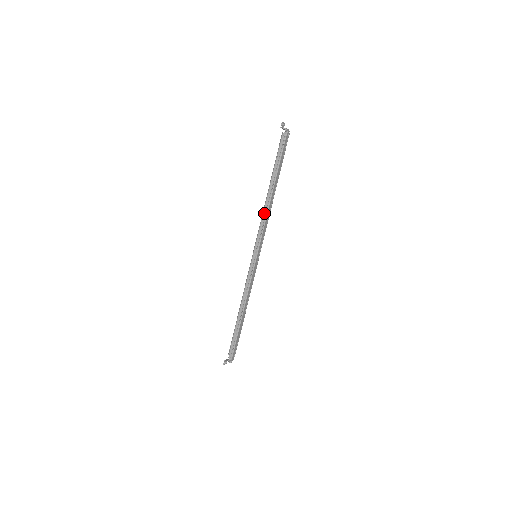
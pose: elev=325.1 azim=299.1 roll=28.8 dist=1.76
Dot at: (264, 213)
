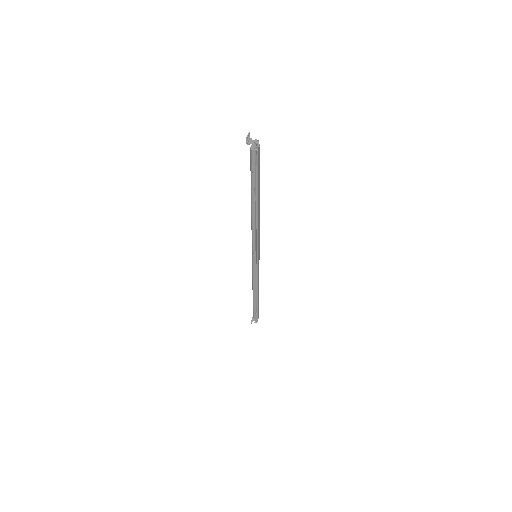
Dot at: (253, 226)
